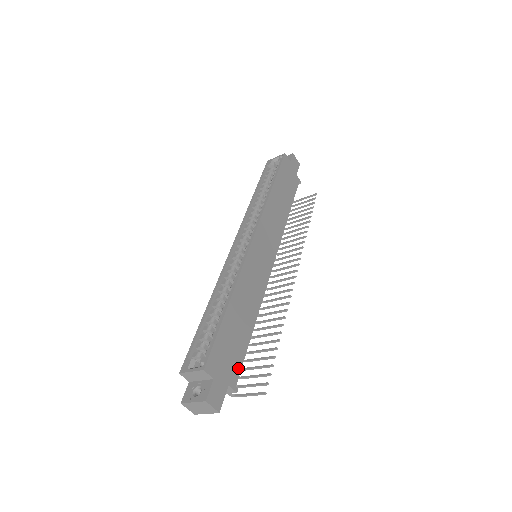
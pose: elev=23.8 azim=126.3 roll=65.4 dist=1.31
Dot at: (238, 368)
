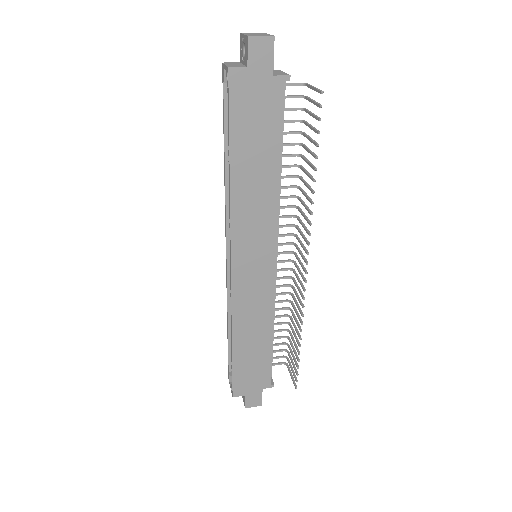
Dot at: (267, 374)
